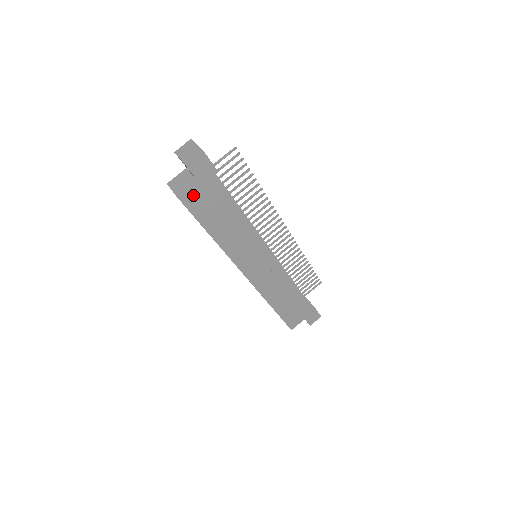
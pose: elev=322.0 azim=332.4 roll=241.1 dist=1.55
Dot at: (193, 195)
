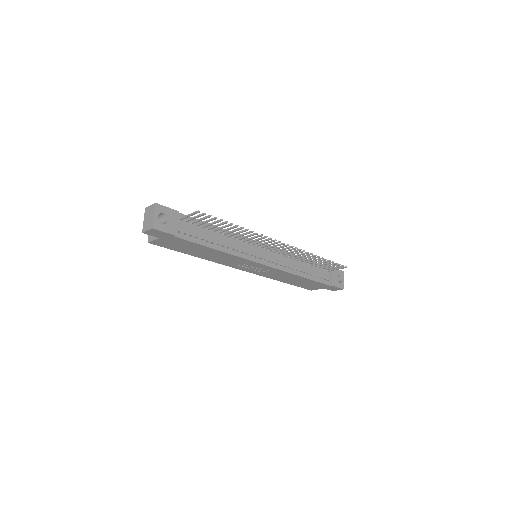
Dot at: (162, 242)
